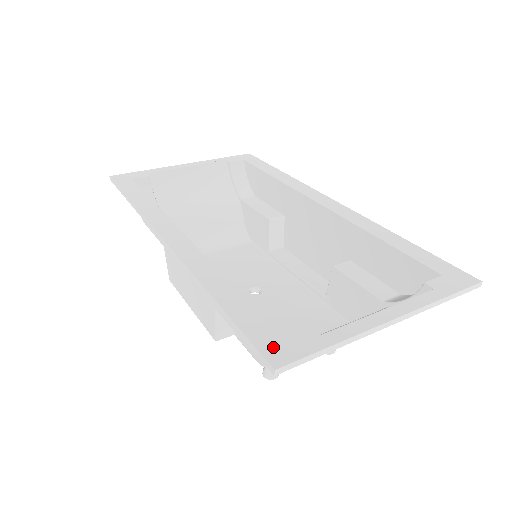
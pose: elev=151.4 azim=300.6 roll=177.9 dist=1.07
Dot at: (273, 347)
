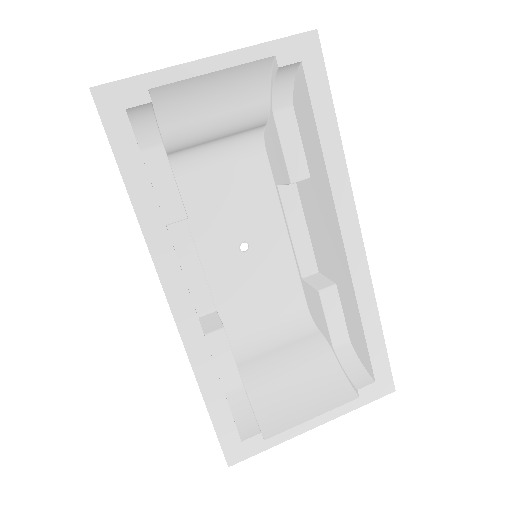
Dot at: (233, 450)
